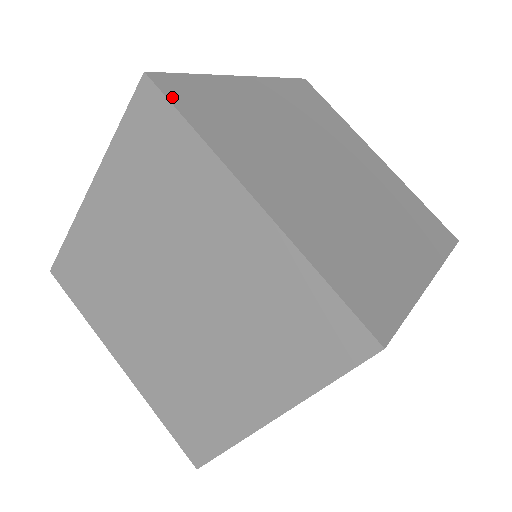
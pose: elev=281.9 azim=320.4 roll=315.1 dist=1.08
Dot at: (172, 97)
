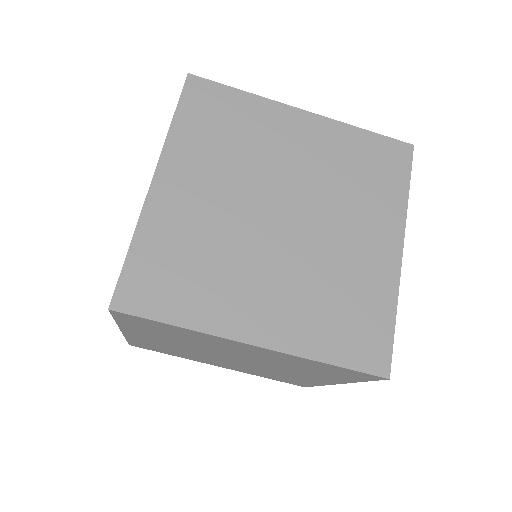
Dot at: (142, 311)
